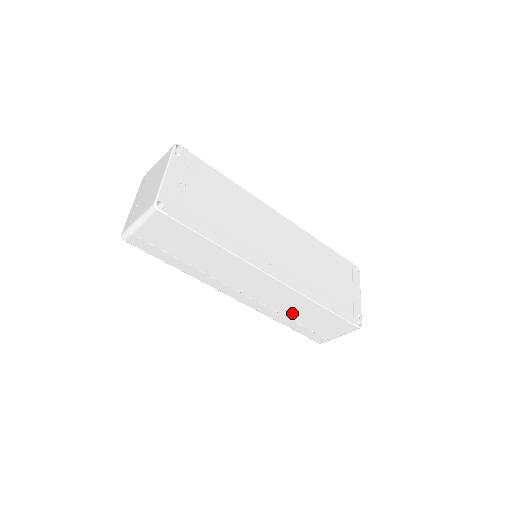
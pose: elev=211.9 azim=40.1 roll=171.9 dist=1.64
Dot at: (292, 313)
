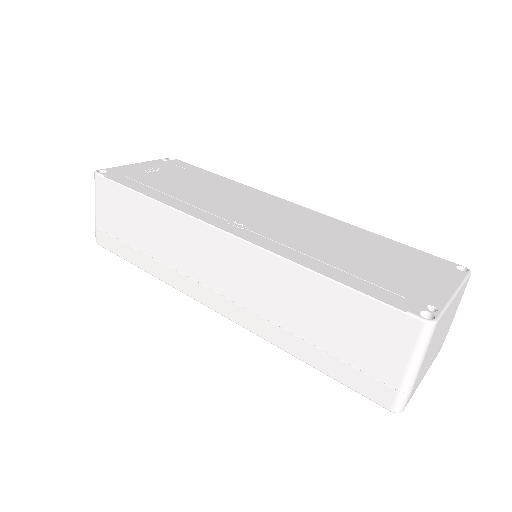
Dot at: (292, 317)
